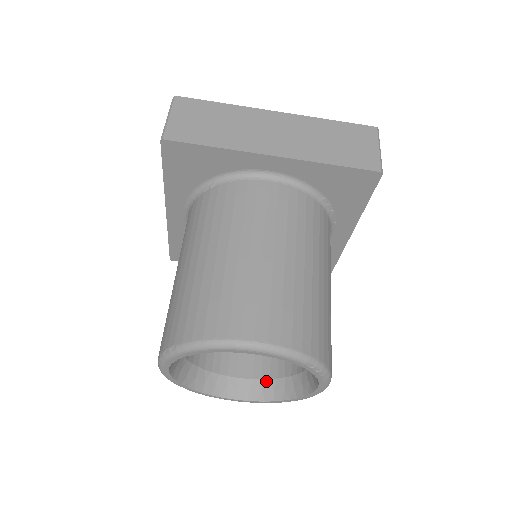
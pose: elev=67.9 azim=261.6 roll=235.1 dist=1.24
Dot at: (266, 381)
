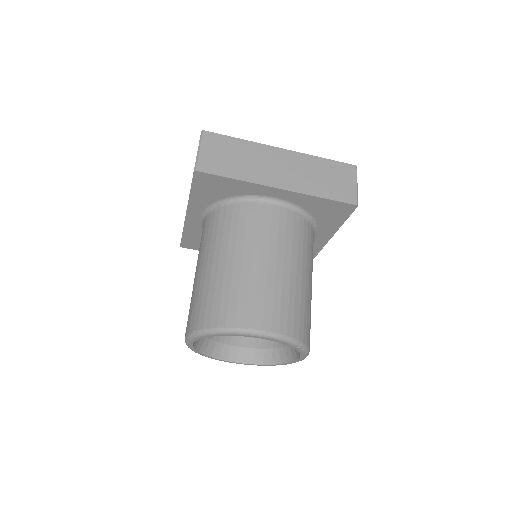
Dot at: (258, 350)
